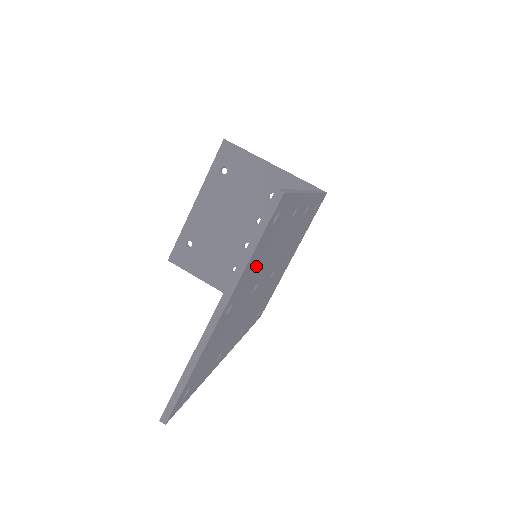
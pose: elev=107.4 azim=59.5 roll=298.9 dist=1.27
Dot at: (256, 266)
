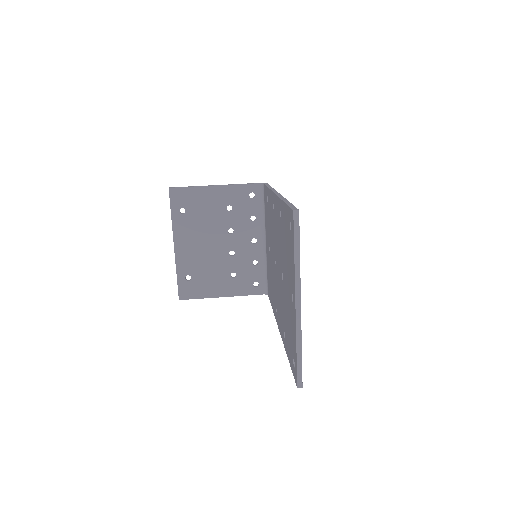
Dot at: occluded
